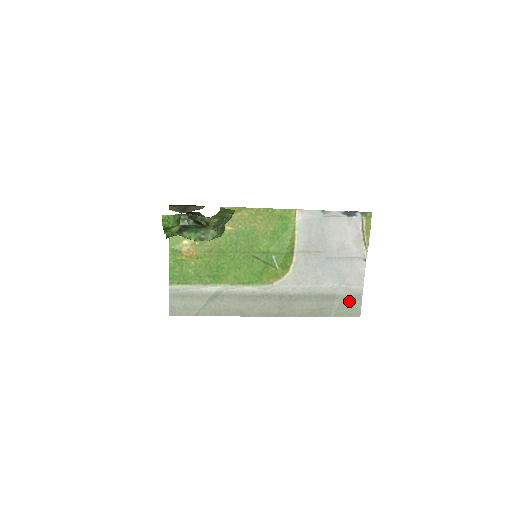
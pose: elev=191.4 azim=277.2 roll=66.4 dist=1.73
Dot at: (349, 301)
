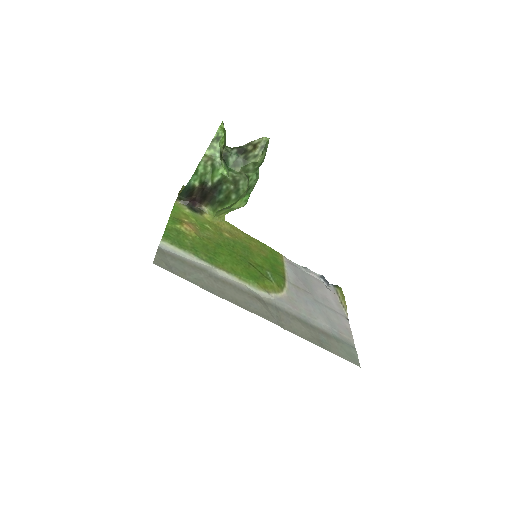
Dot at: (345, 346)
